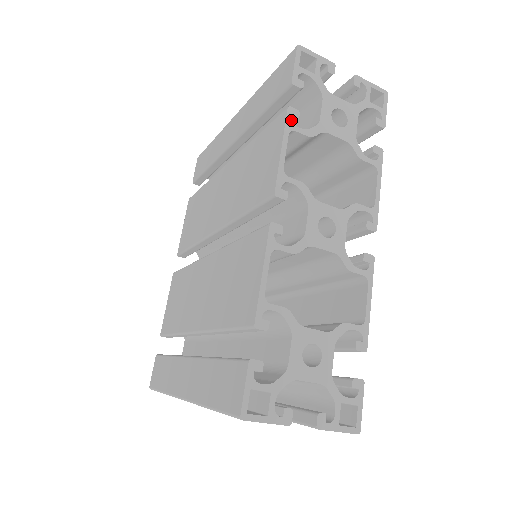
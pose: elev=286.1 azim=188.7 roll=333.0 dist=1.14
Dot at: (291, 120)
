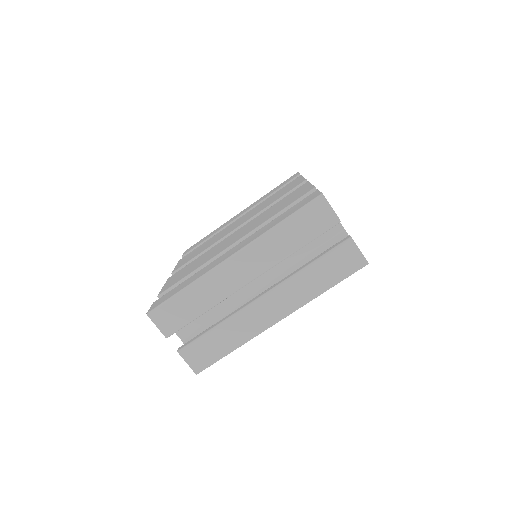
Dot at: occluded
